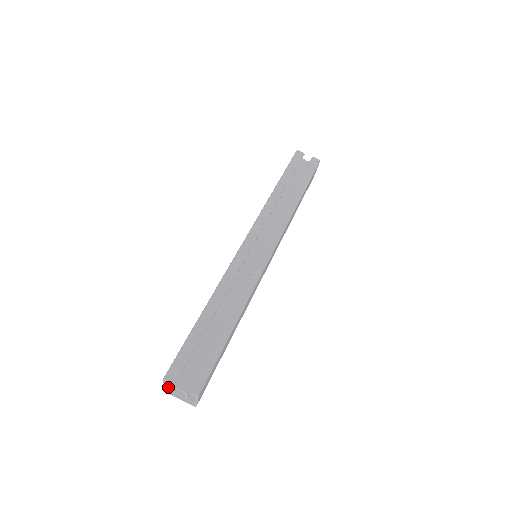
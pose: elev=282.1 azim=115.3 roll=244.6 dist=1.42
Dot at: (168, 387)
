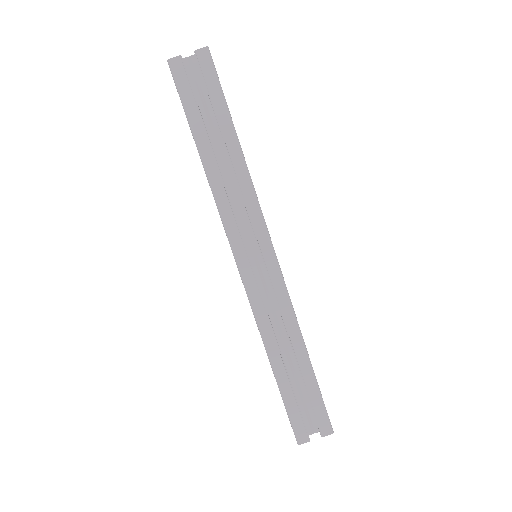
Dot at: occluded
